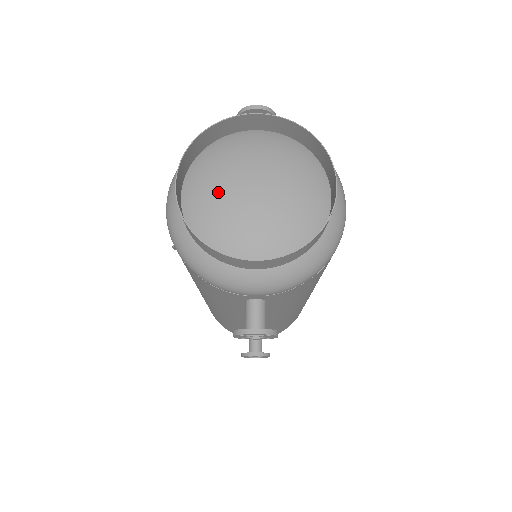
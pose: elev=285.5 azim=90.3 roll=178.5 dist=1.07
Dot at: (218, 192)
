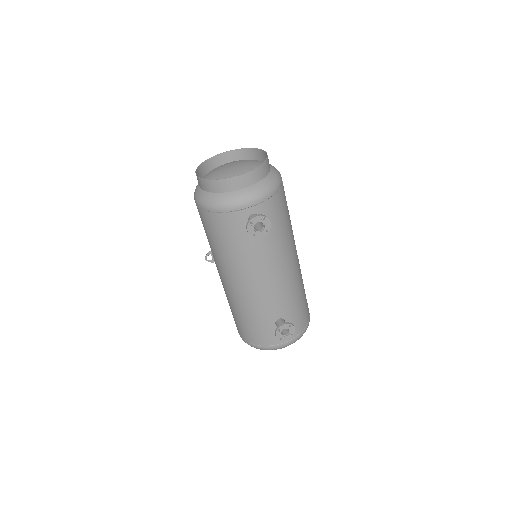
Dot at: (216, 175)
